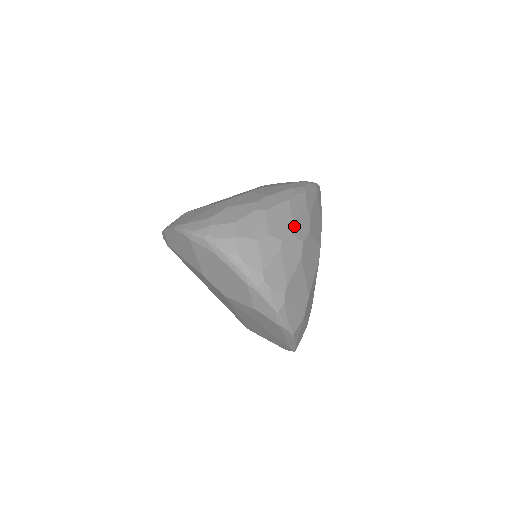
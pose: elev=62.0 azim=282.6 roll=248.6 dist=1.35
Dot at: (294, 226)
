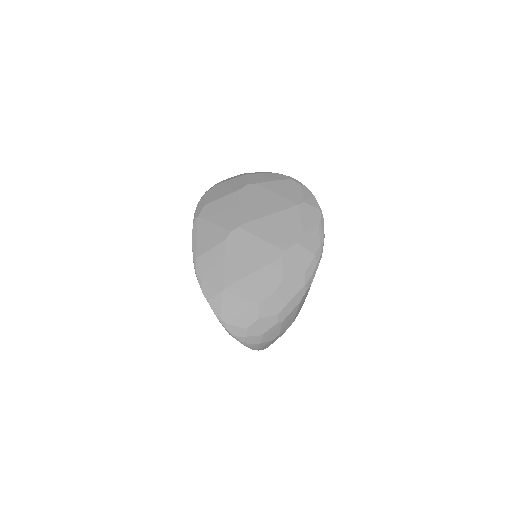
Dot at: (295, 317)
